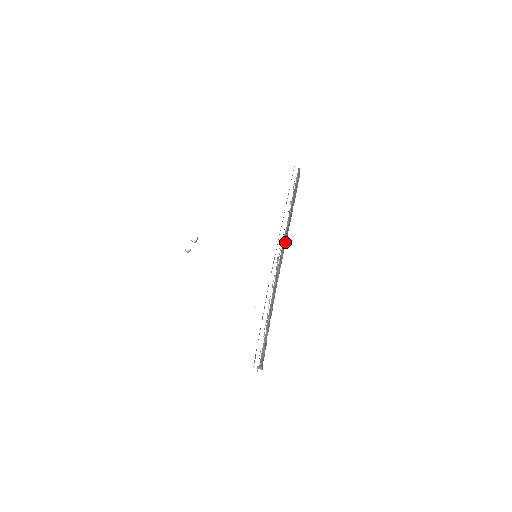
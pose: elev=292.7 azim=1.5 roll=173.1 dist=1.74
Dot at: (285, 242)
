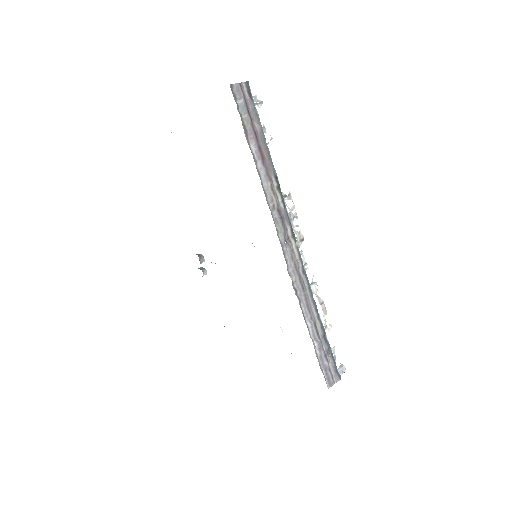
Dot at: (283, 208)
